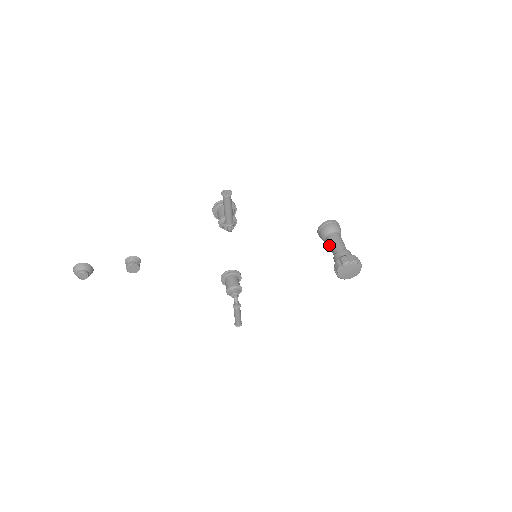
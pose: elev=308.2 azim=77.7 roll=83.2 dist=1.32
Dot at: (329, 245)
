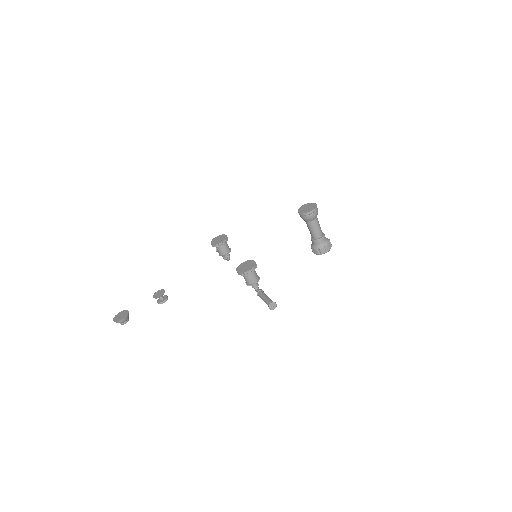
Dot at: (309, 228)
